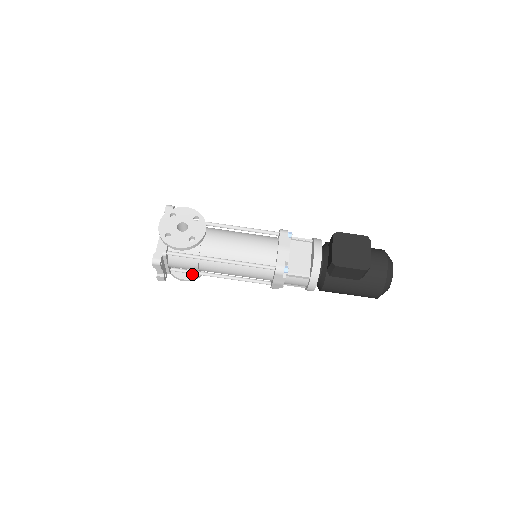
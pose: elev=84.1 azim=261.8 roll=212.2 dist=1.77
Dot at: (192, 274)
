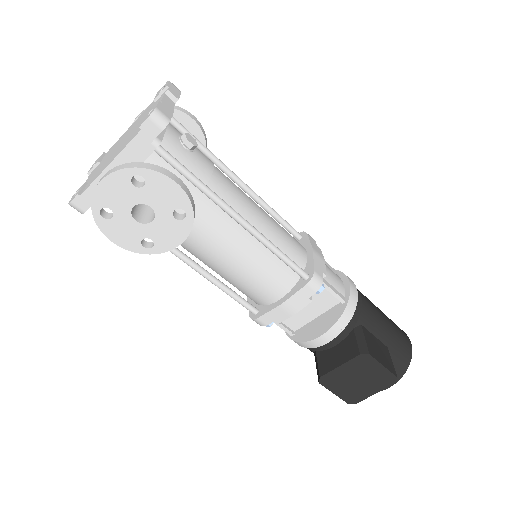
Dot at: occluded
